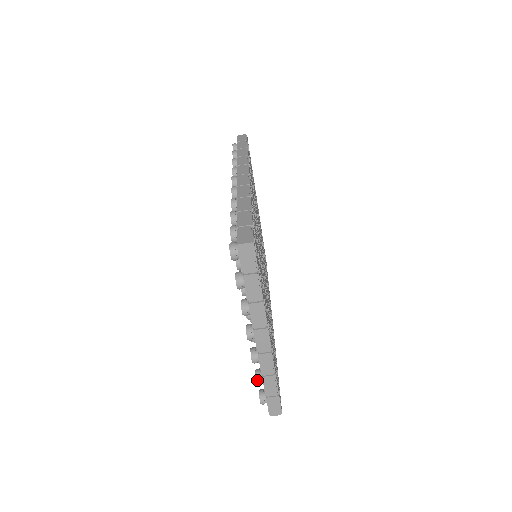
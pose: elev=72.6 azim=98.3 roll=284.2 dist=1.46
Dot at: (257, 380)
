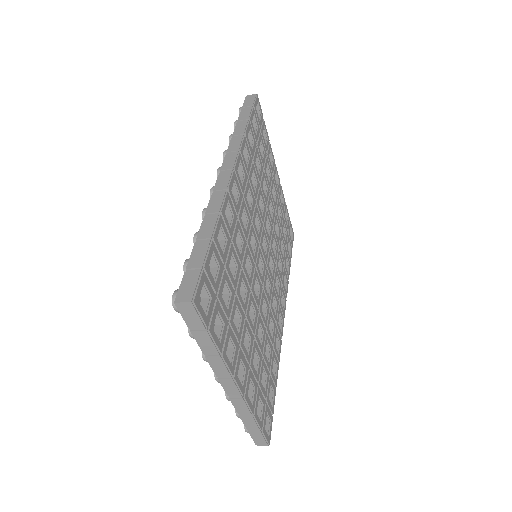
Dot at: (237, 414)
